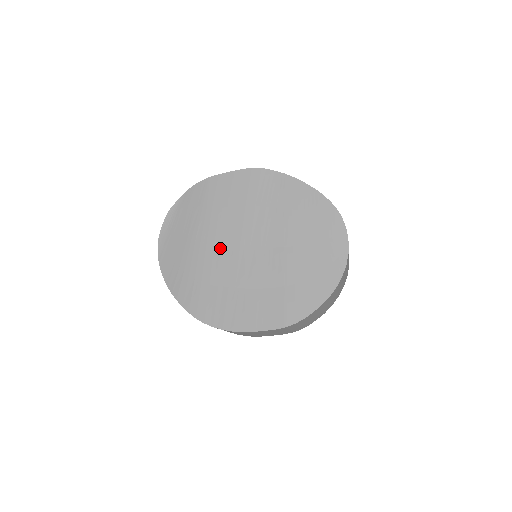
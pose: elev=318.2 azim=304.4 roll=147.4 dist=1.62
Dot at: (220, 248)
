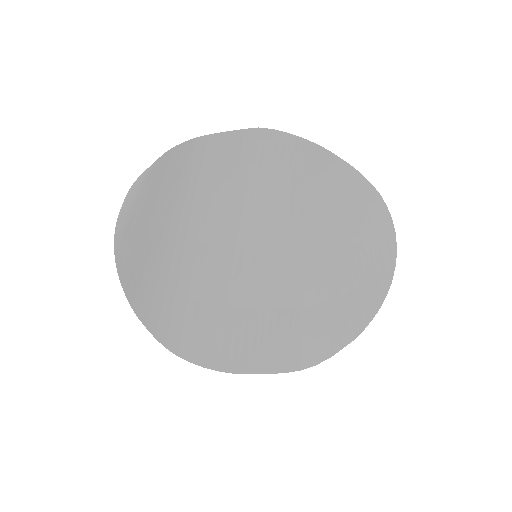
Dot at: (206, 244)
